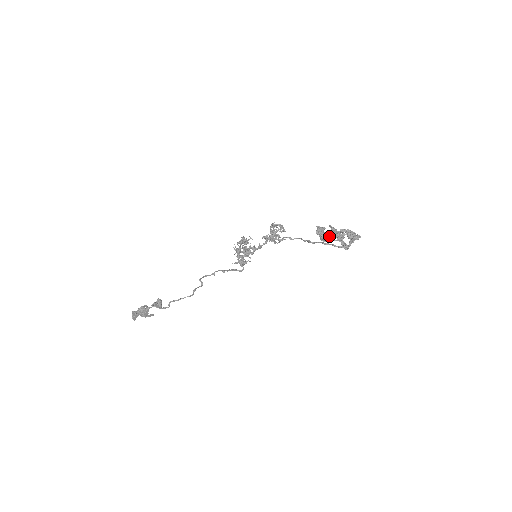
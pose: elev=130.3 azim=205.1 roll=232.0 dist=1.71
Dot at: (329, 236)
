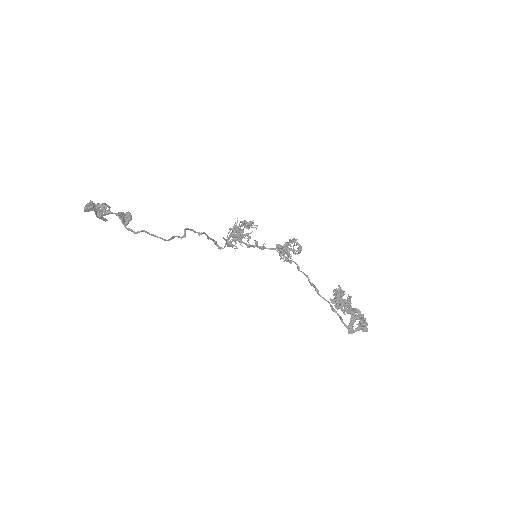
Dot at: (339, 303)
